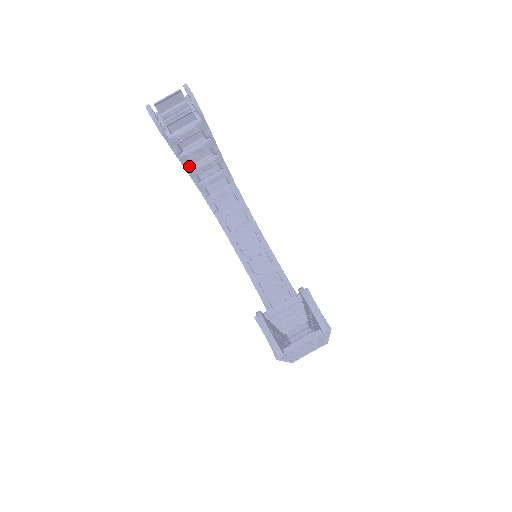
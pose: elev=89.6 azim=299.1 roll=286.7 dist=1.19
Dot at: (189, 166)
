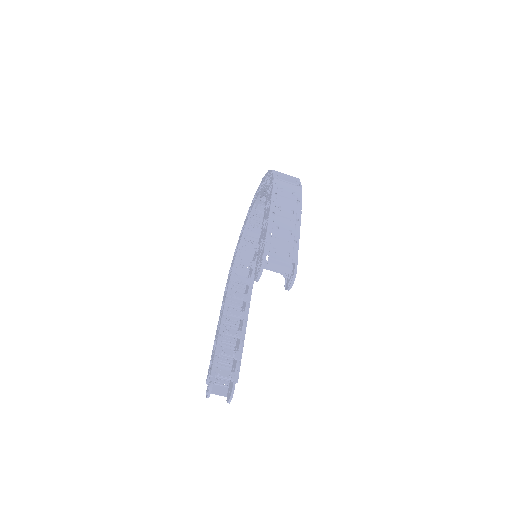
Dot at: occluded
